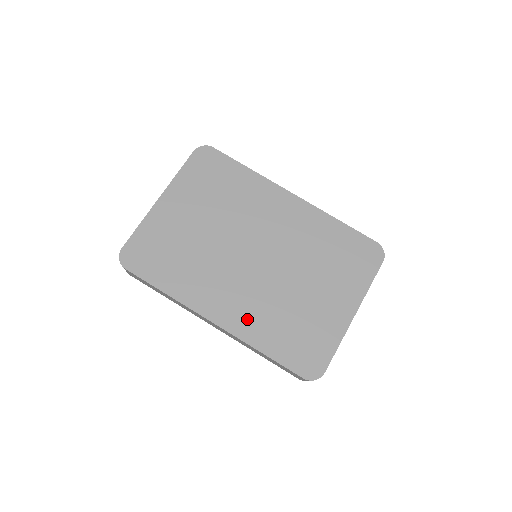
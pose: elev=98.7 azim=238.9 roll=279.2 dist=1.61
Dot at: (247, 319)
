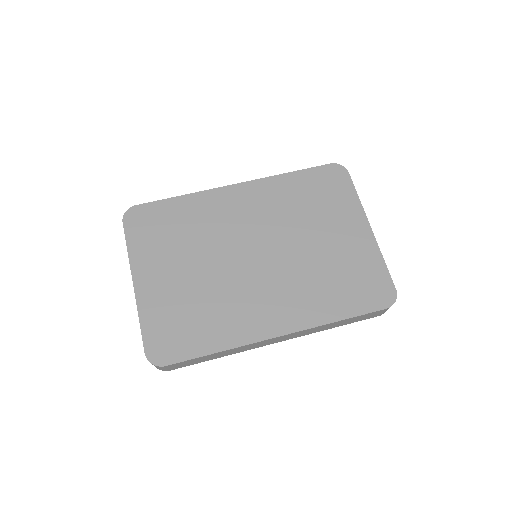
Dot at: (301, 308)
